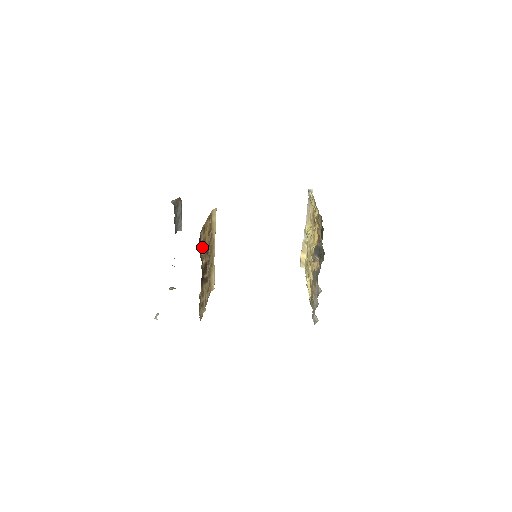
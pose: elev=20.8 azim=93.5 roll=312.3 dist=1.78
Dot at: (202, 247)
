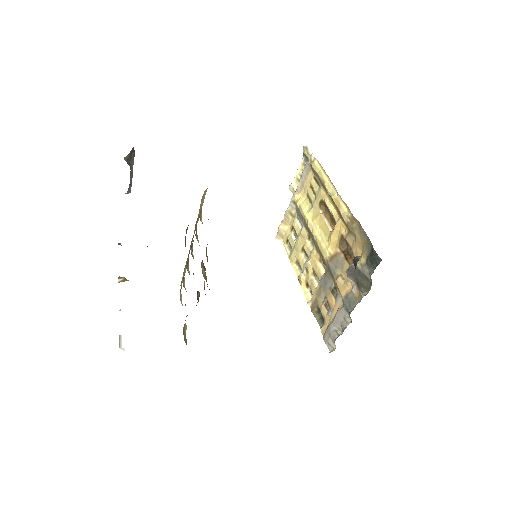
Dot at: occluded
